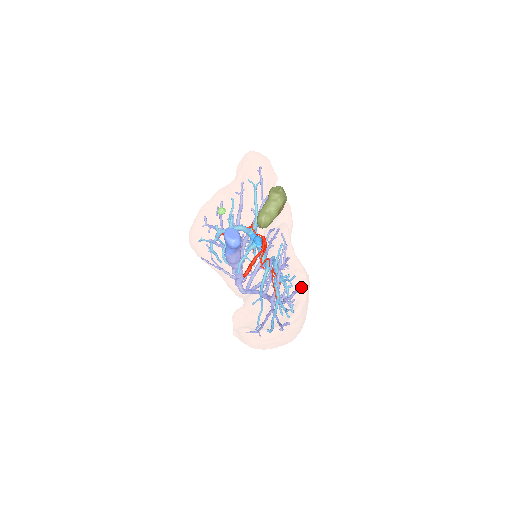
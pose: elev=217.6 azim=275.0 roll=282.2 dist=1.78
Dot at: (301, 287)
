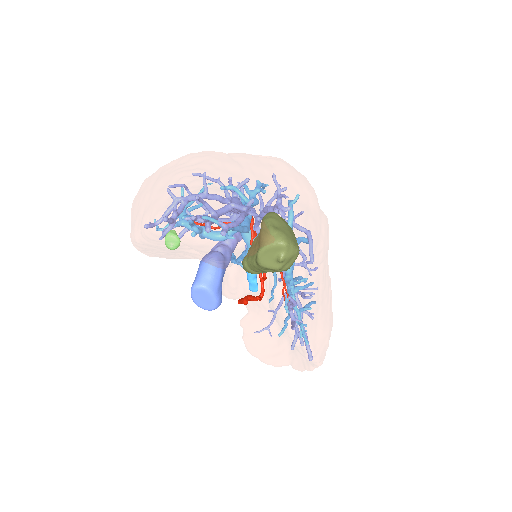
Dot at: (312, 364)
